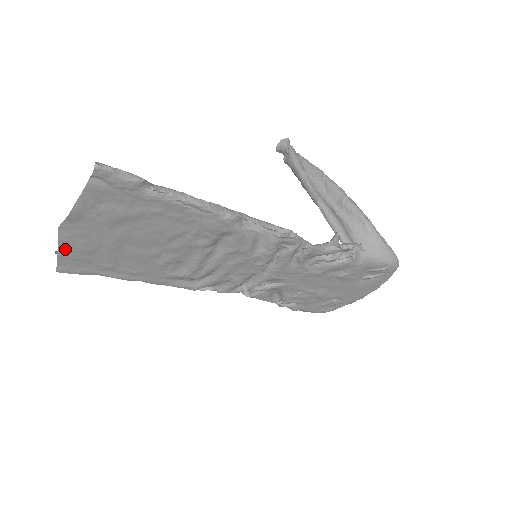
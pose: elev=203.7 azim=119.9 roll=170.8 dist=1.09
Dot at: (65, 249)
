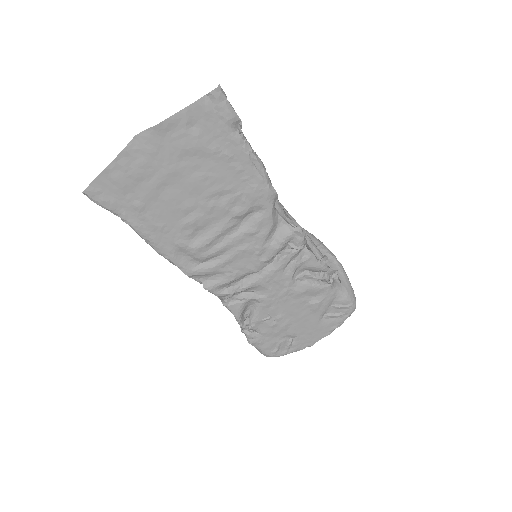
Dot at: (119, 164)
